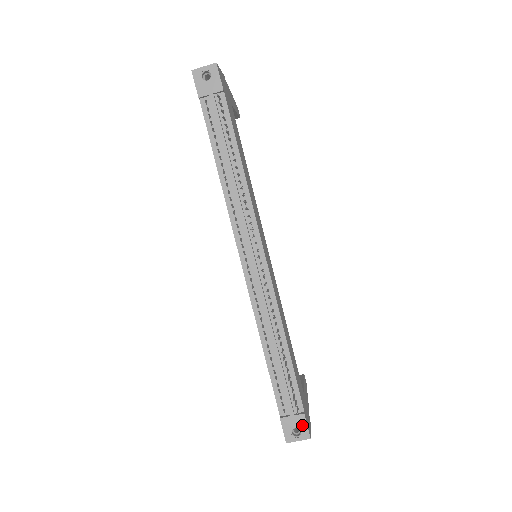
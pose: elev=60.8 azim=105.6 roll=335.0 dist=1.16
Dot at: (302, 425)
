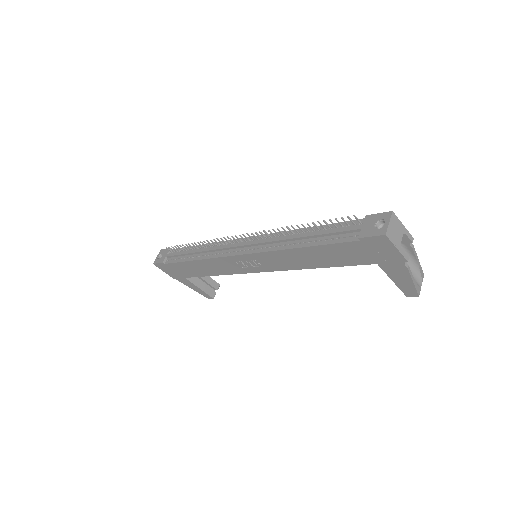
Dot at: (375, 218)
